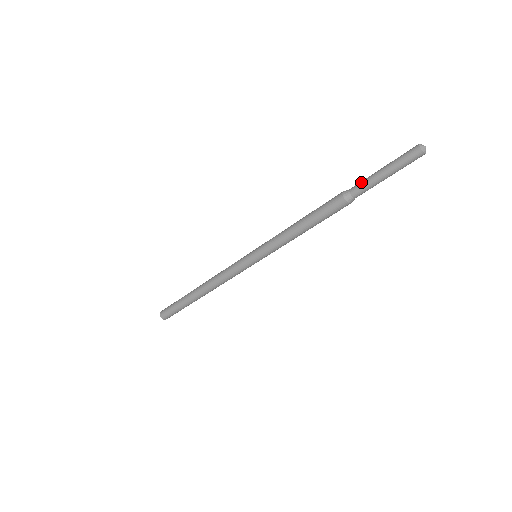
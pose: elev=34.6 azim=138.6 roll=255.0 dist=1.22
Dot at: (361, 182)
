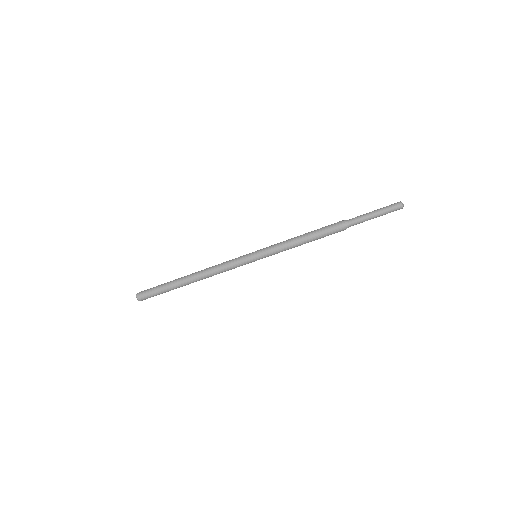
Dot at: (357, 216)
